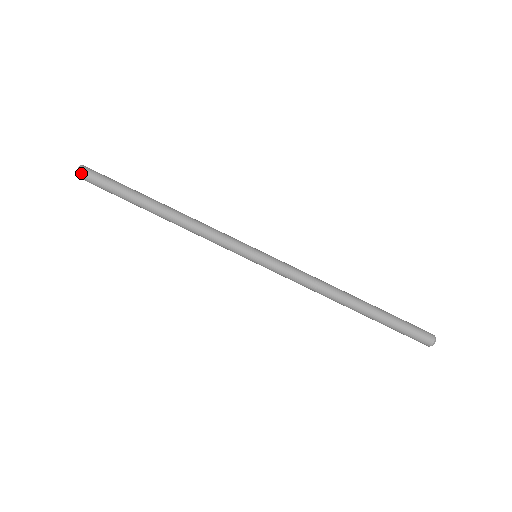
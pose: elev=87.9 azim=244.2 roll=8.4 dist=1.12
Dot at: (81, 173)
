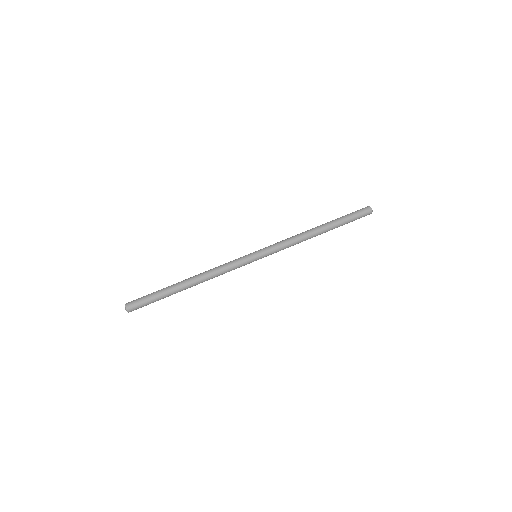
Dot at: (130, 308)
